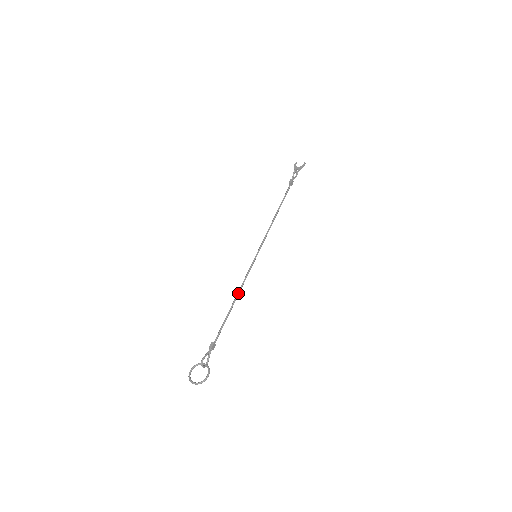
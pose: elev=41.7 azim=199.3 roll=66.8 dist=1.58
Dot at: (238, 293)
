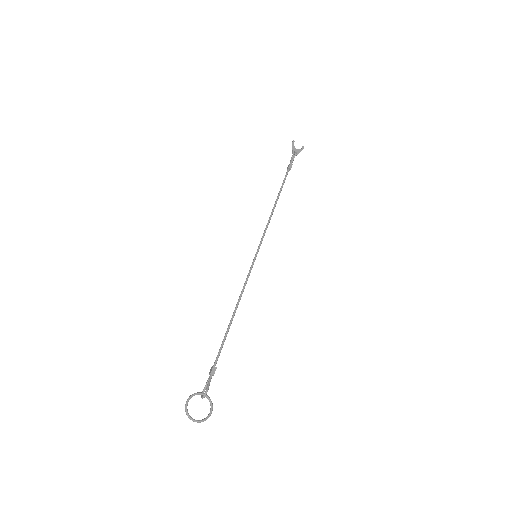
Dot at: occluded
